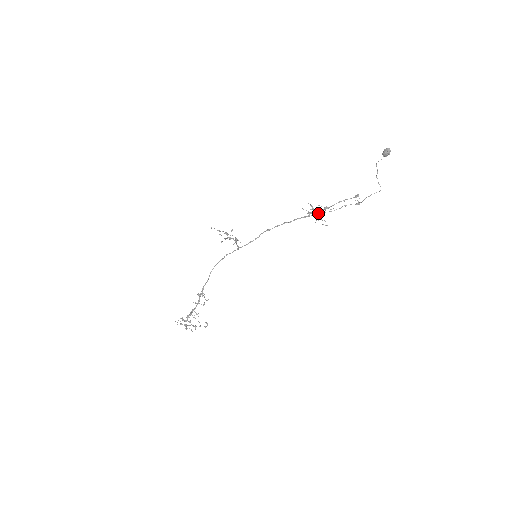
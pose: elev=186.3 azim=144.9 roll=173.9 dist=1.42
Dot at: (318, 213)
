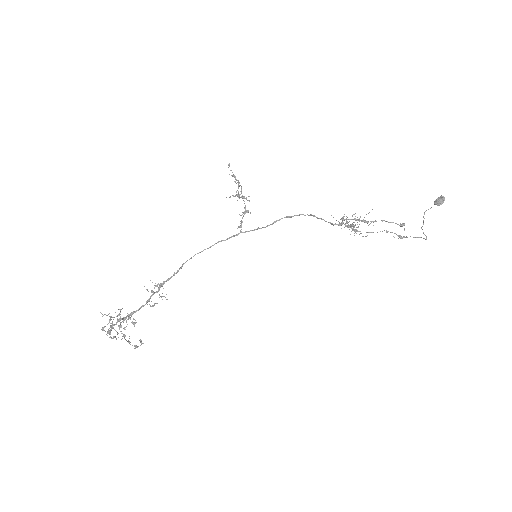
Dot at: occluded
